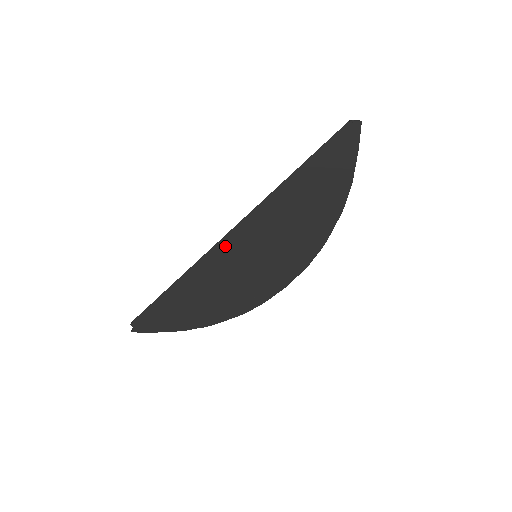
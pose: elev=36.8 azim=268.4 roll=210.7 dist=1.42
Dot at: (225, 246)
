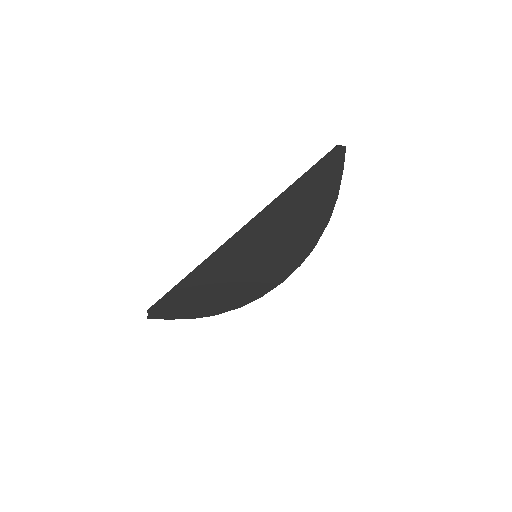
Dot at: (230, 246)
